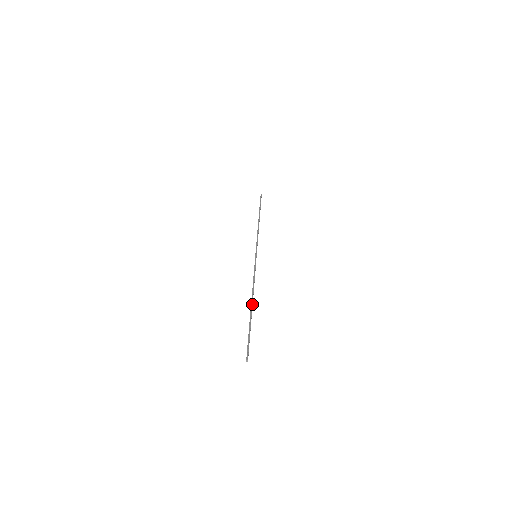
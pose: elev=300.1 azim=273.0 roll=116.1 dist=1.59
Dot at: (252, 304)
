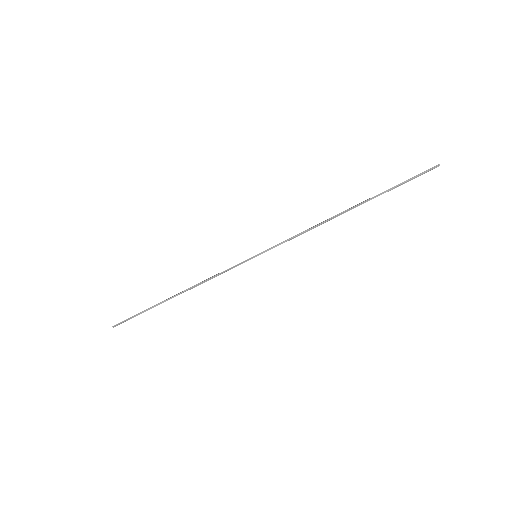
Dot at: occluded
